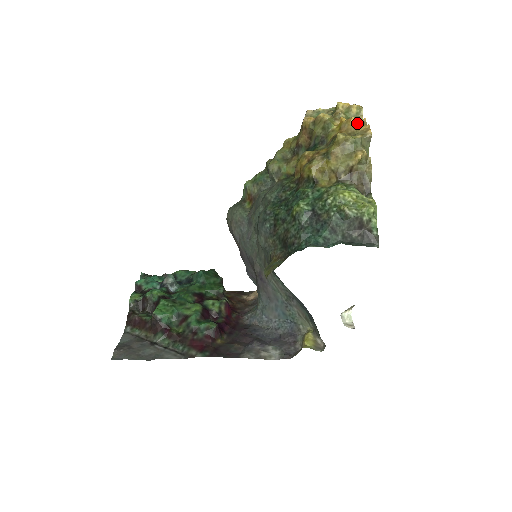
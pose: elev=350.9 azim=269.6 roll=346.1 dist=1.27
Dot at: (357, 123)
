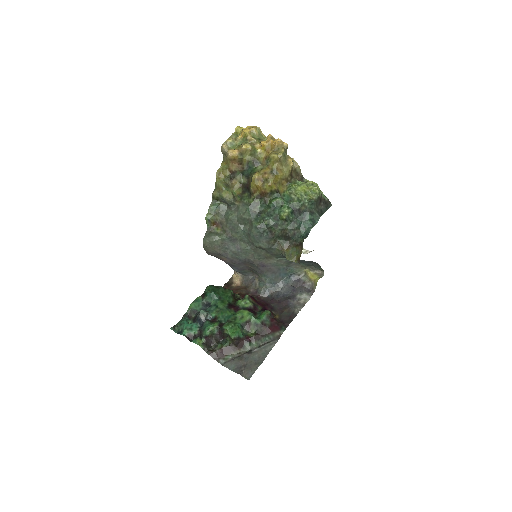
Dot at: (273, 142)
